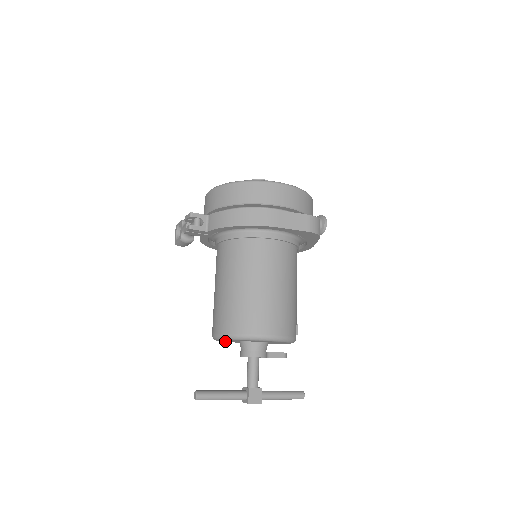
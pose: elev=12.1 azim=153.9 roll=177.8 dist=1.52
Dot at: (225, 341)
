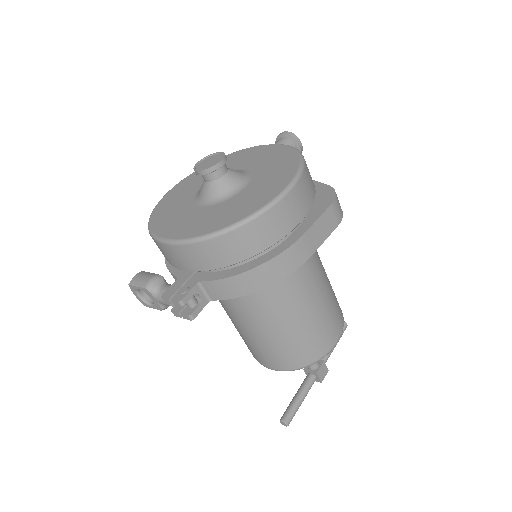
Dot at: occluded
